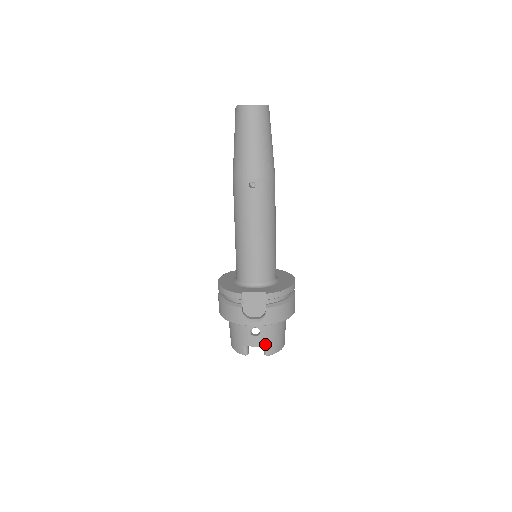
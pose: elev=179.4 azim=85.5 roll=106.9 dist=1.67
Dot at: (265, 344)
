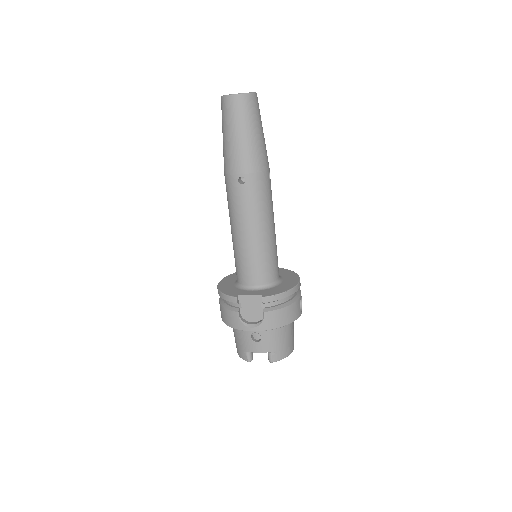
Dot at: (268, 350)
